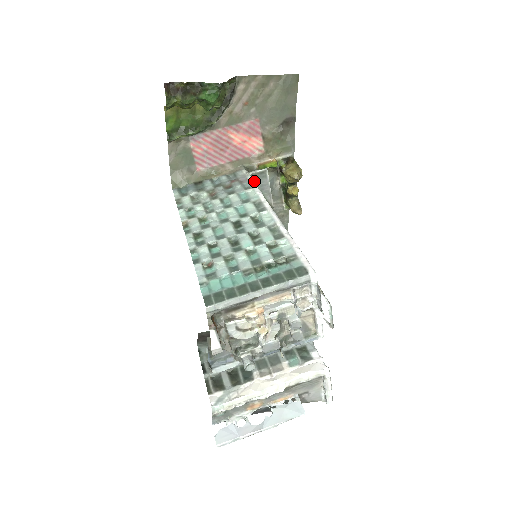
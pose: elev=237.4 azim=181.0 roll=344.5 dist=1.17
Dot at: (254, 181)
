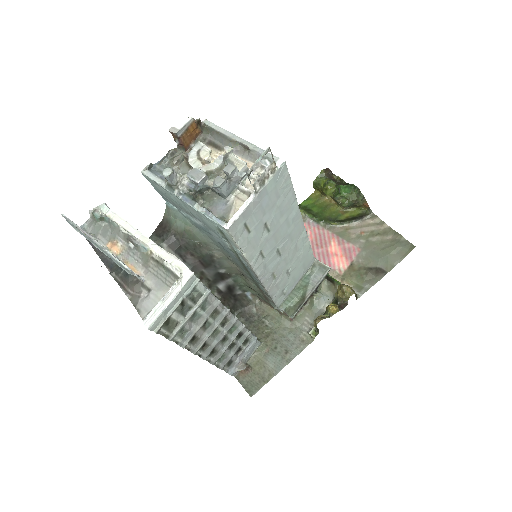
Dot at: (314, 268)
